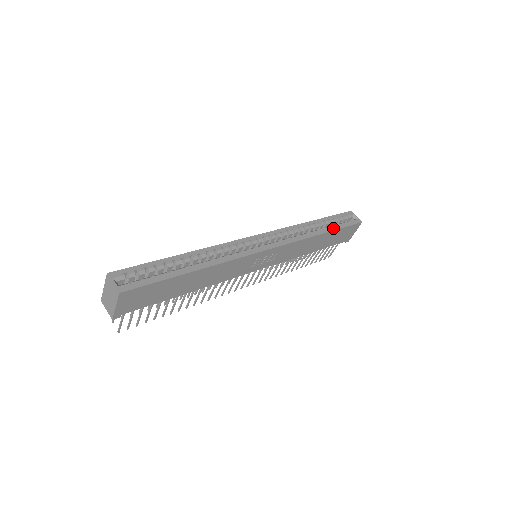
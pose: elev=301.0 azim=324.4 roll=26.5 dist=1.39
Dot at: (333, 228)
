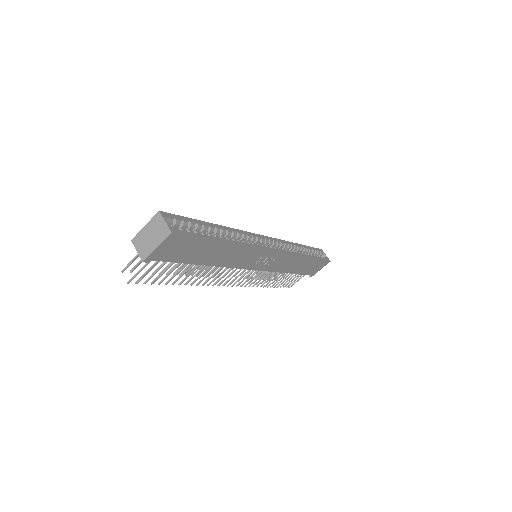
Dot at: (313, 256)
